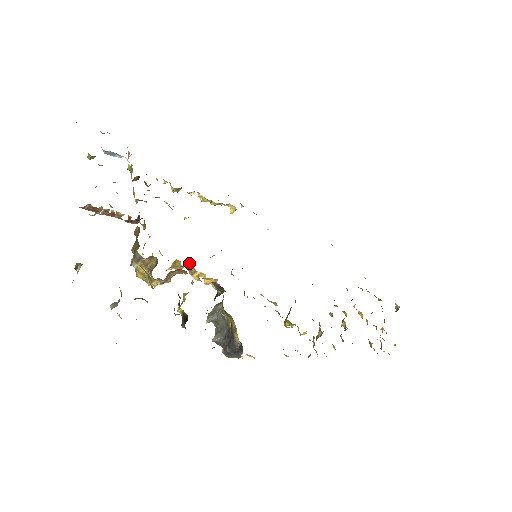
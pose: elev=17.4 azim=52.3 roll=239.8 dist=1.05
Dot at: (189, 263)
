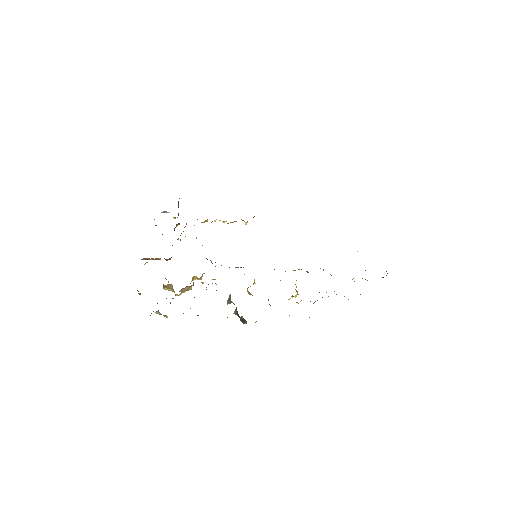
Dot at: occluded
